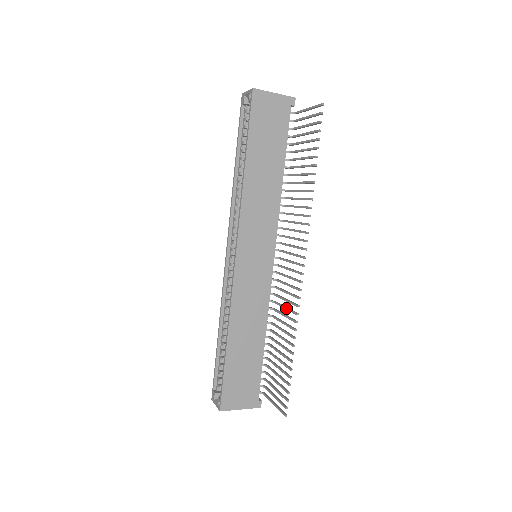
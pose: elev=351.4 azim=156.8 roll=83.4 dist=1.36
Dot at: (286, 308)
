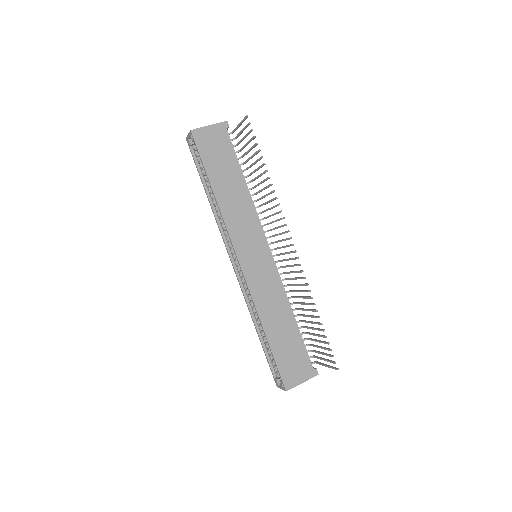
Dot at: (298, 285)
